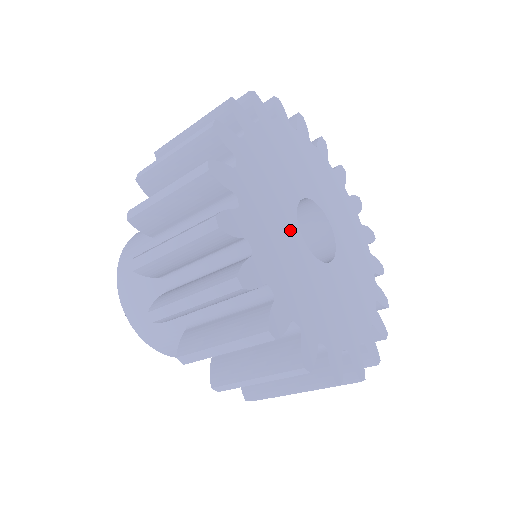
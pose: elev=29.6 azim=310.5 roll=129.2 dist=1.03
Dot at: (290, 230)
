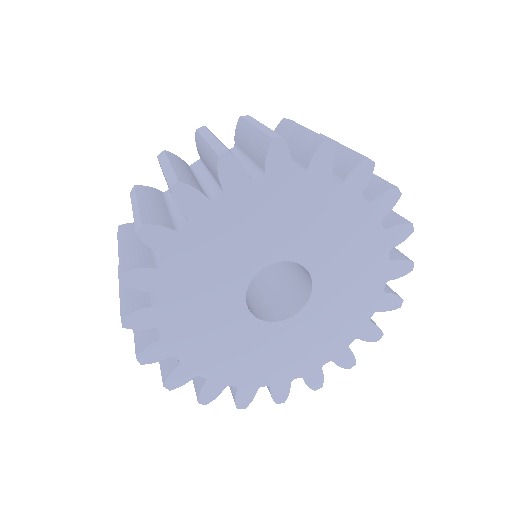
Dot at: (228, 304)
